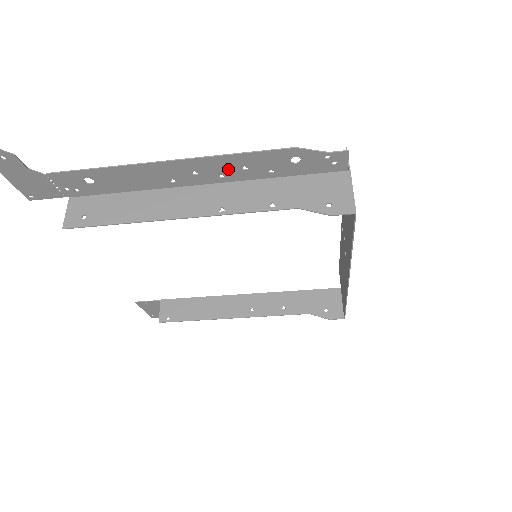
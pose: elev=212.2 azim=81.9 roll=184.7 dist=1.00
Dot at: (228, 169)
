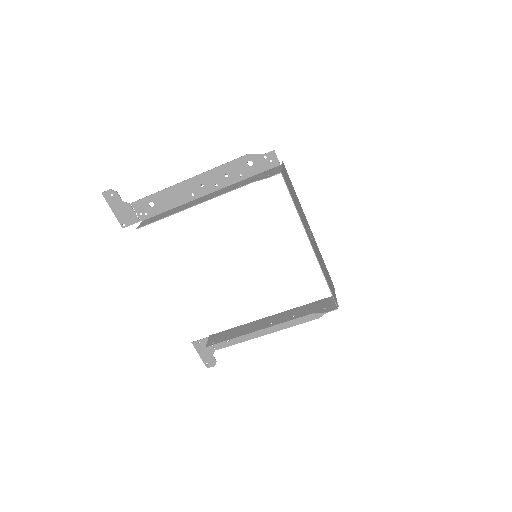
Dot at: (218, 179)
